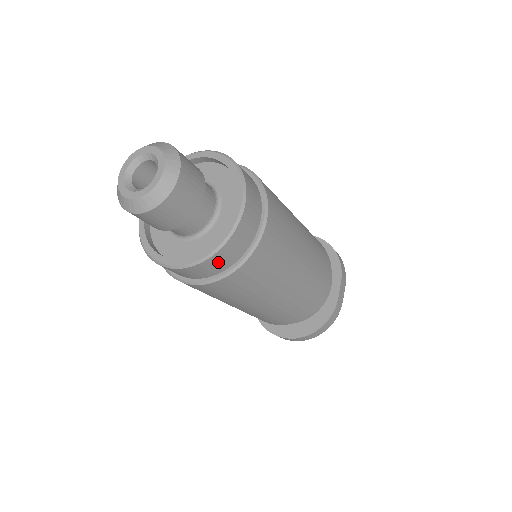
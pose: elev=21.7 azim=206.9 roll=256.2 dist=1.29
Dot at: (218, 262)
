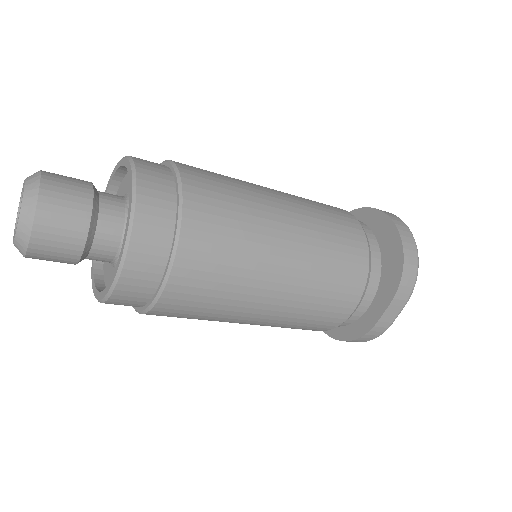
Dot at: (118, 304)
